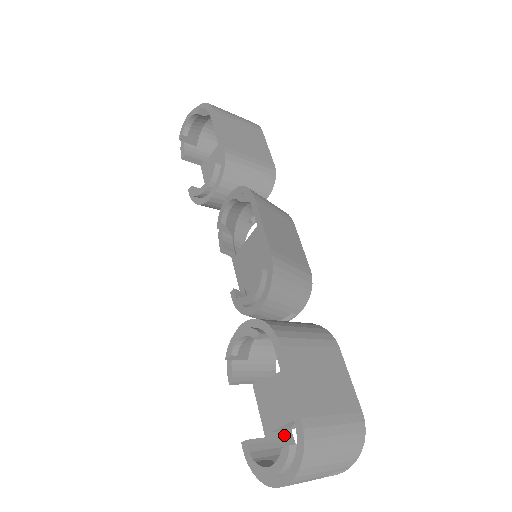
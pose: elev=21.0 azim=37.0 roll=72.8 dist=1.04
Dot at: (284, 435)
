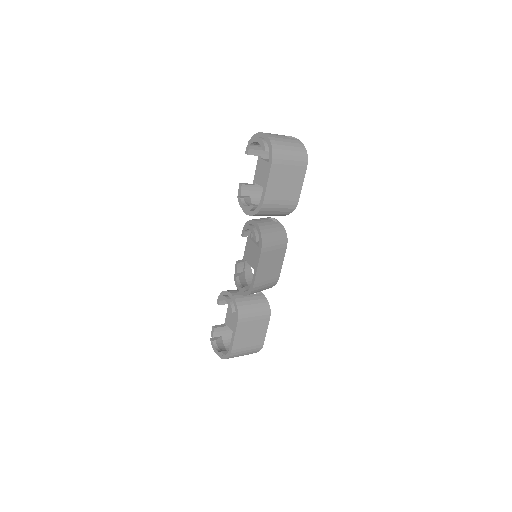
Dot at: occluded
